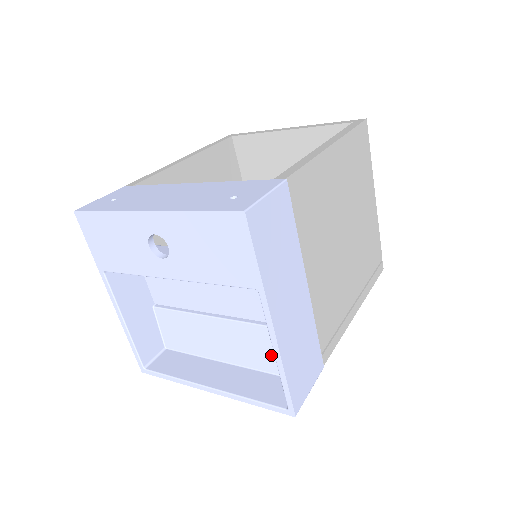
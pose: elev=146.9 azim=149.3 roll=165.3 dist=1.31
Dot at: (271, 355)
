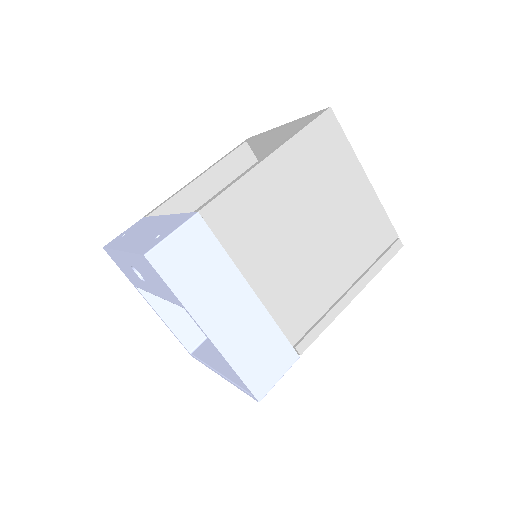
Dot at: occluded
